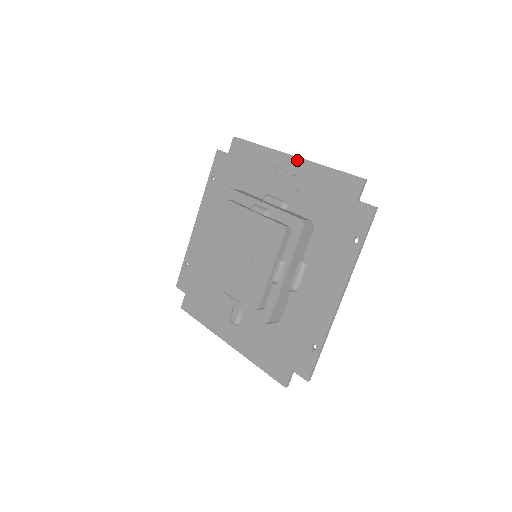
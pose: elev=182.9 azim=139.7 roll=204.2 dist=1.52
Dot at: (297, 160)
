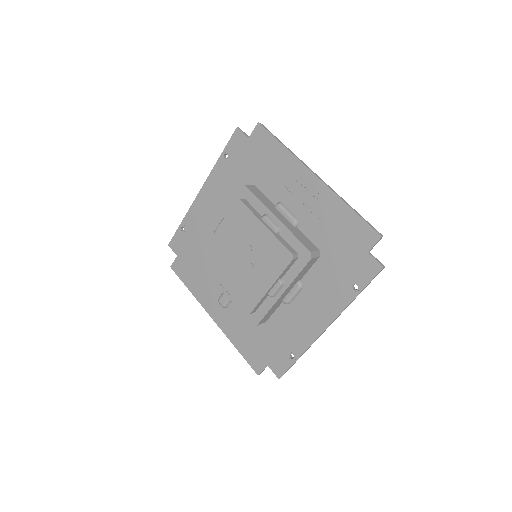
Dot at: (320, 184)
